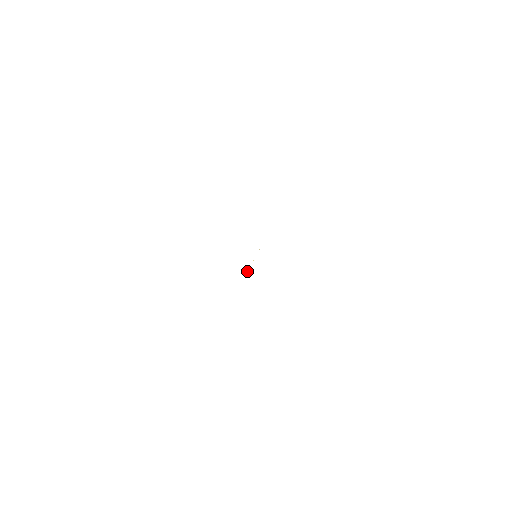
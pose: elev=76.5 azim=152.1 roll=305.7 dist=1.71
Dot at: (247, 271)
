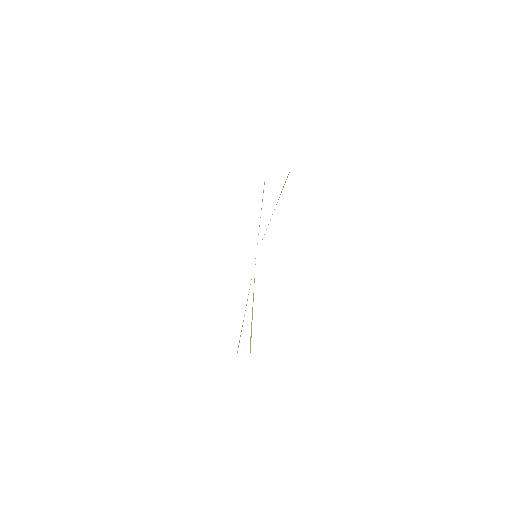
Dot at: occluded
